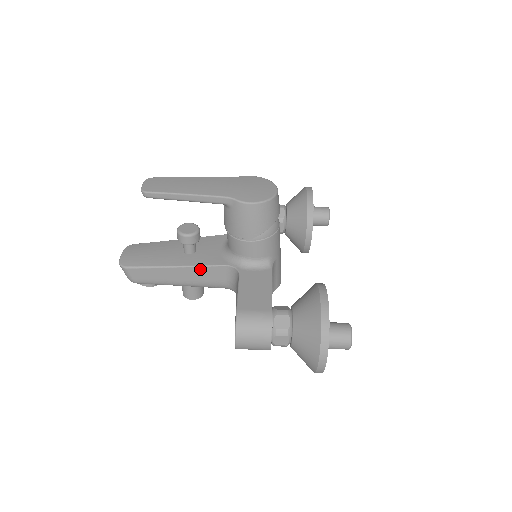
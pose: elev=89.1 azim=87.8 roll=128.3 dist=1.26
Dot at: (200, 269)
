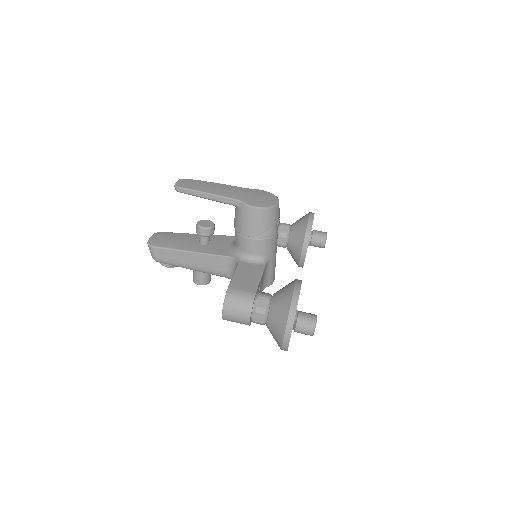
Dot at: (209, 257)
